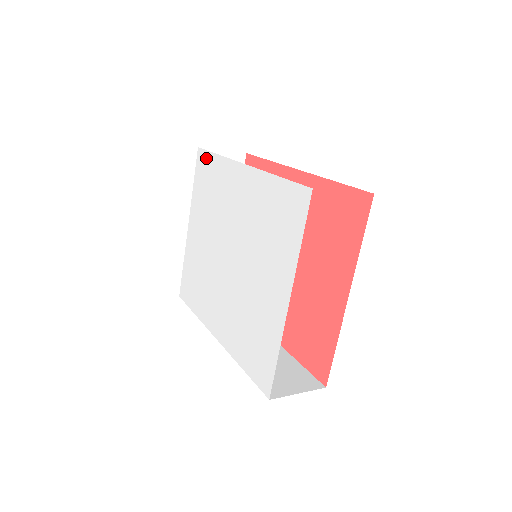
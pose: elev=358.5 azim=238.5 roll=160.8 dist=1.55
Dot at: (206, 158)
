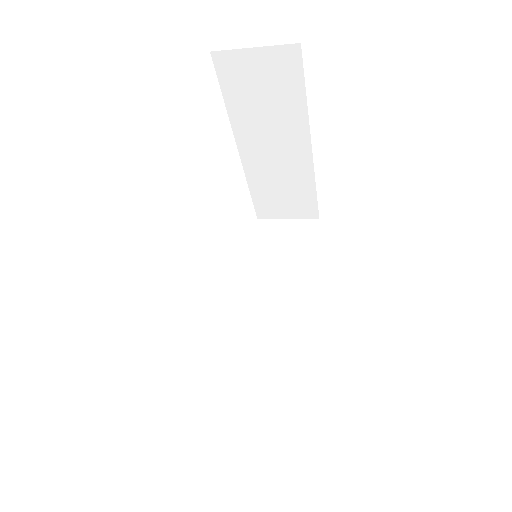
Dot at: occluded
